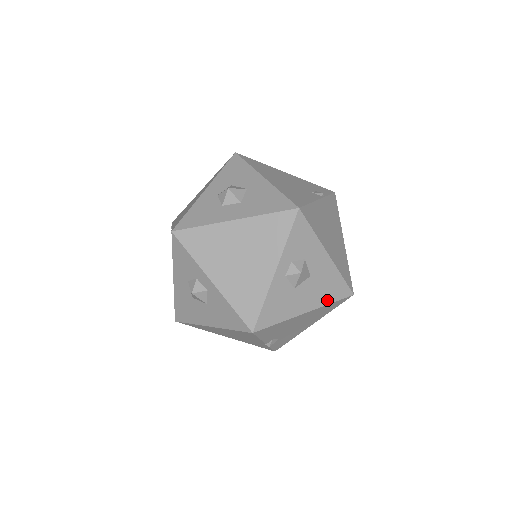
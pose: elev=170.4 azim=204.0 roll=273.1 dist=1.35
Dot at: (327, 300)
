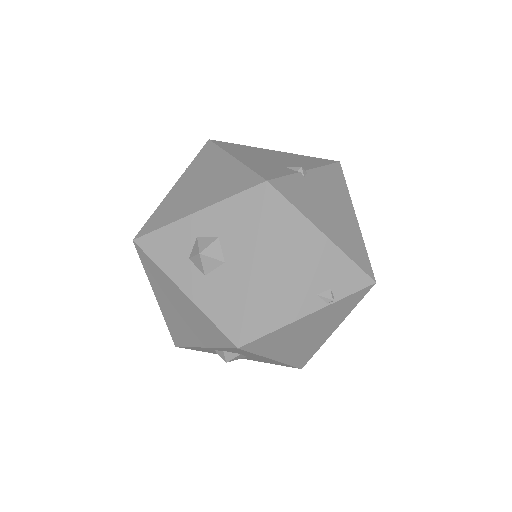
Dot at: (266, 362)
